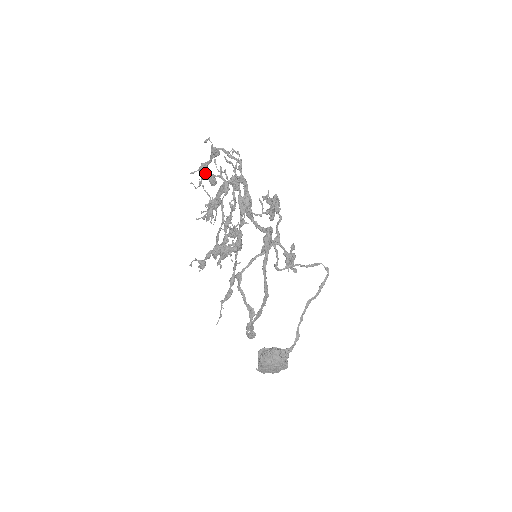
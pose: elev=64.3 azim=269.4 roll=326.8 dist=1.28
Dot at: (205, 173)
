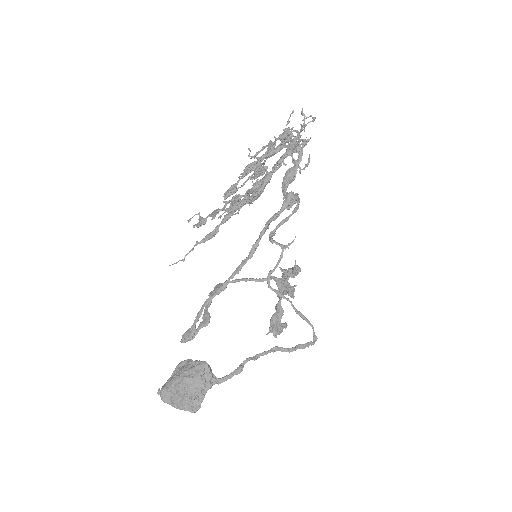
Dot at: occluded
